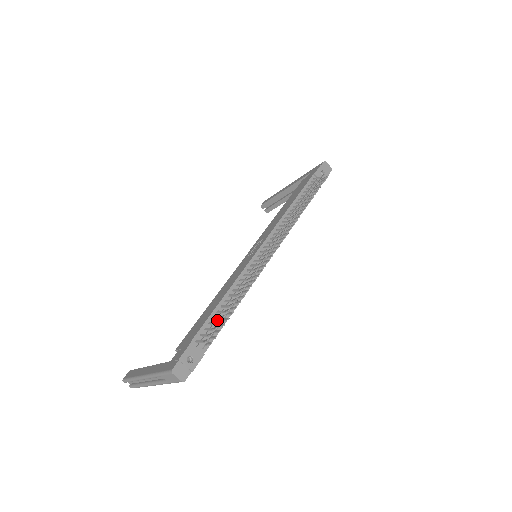
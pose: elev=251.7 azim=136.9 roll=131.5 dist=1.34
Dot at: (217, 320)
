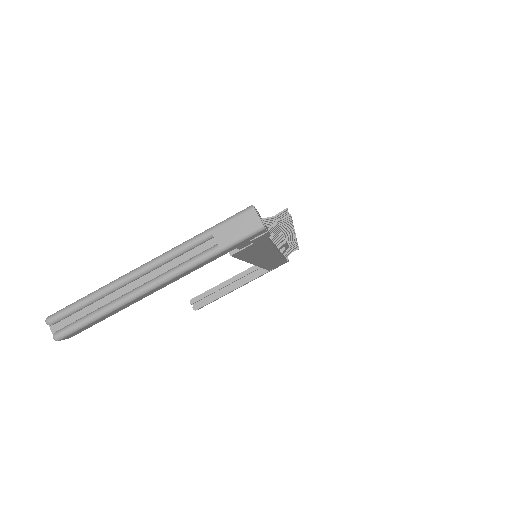
Dot at: occluded
